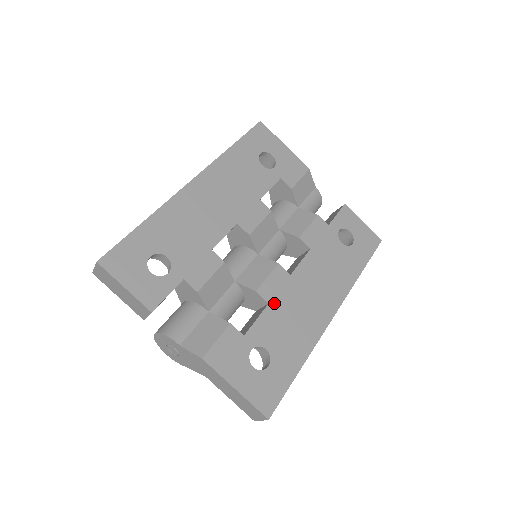
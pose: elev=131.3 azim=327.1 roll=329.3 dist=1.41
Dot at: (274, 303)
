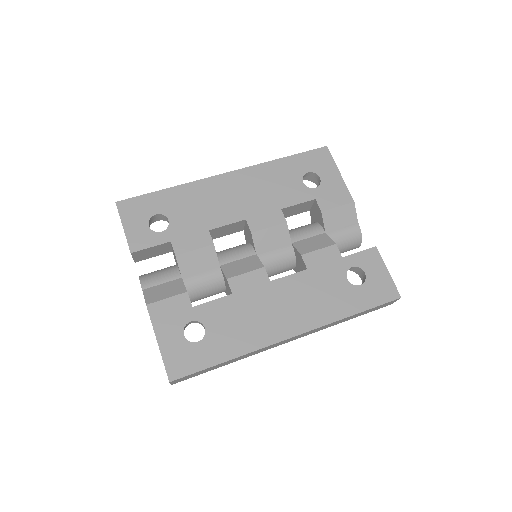
Dot at: (238, 296)
